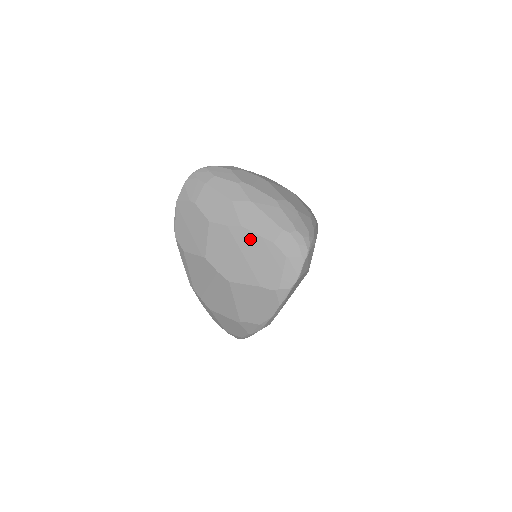
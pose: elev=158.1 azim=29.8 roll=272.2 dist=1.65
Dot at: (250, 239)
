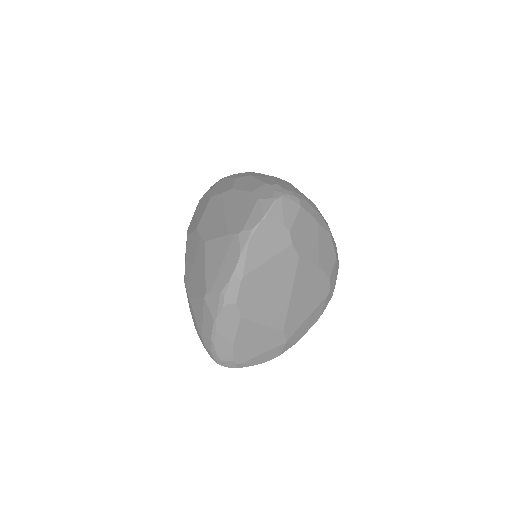
Dot at: (235, 196)
